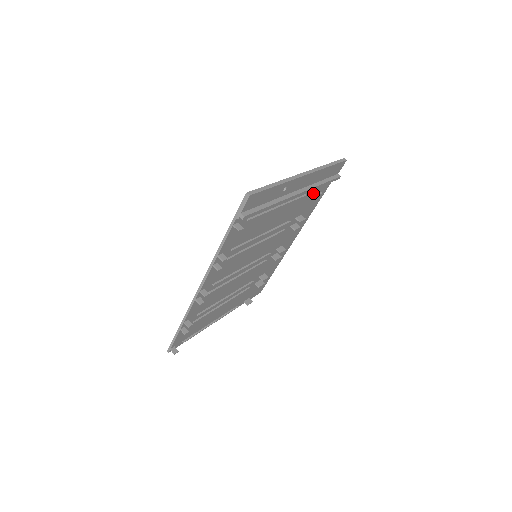
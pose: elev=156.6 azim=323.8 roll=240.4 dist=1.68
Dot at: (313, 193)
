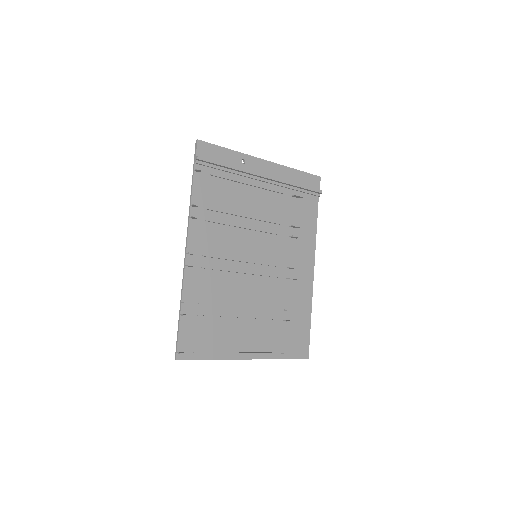
Dot at: (293, 195)
